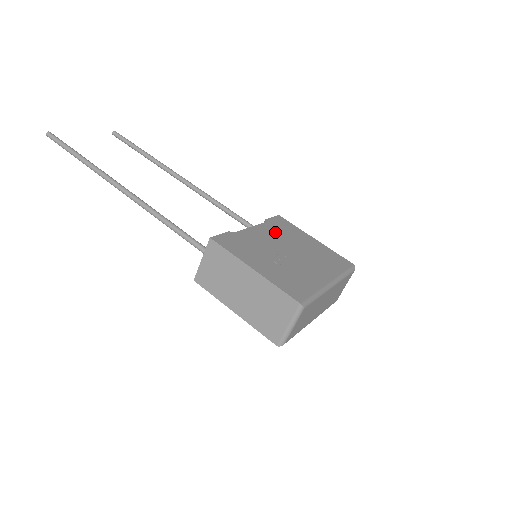
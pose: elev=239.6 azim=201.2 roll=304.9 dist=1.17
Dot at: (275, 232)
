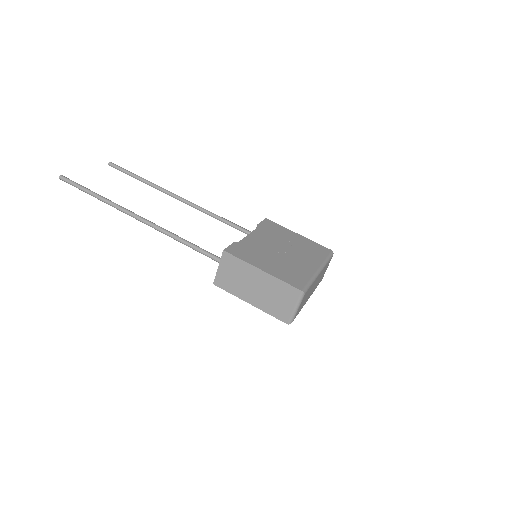
Dot at: (268, 235)
